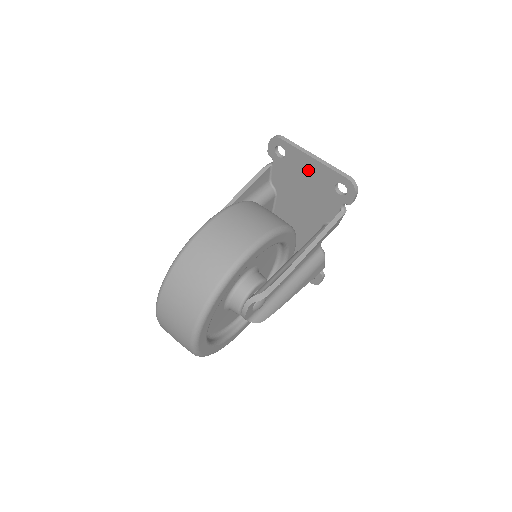
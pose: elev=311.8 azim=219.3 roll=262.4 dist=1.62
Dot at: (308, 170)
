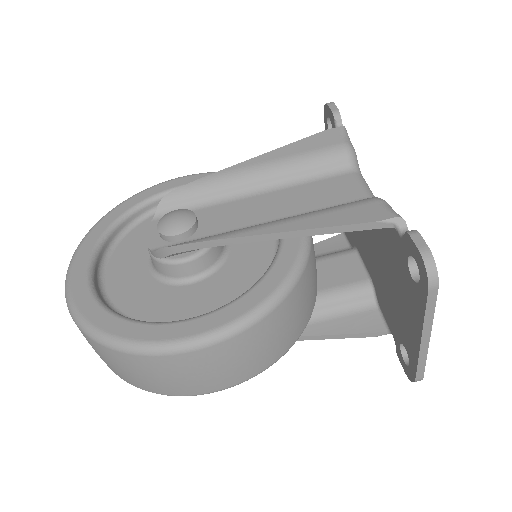
Dot at: (408, 313)
